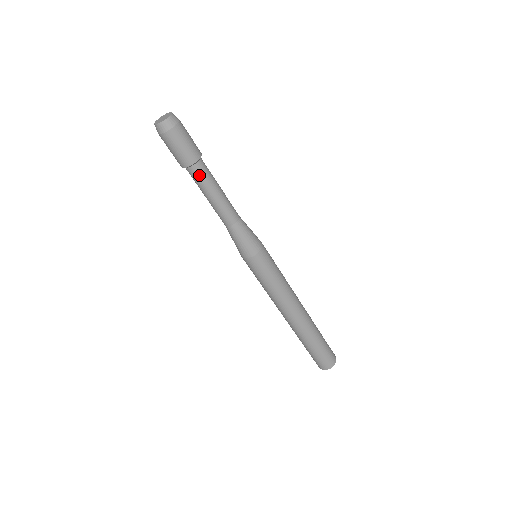
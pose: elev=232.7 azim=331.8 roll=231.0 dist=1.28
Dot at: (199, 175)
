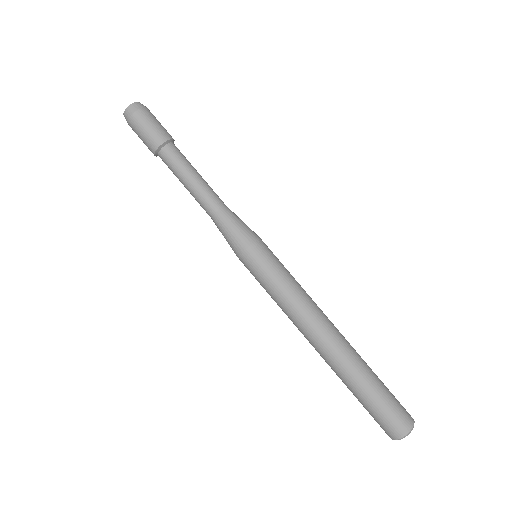
Dot at: (168, 161)
